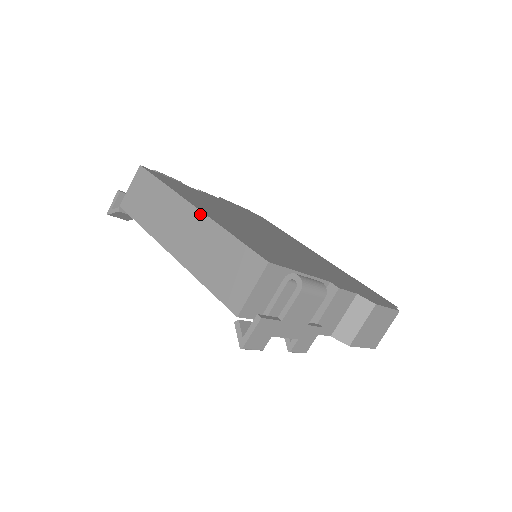
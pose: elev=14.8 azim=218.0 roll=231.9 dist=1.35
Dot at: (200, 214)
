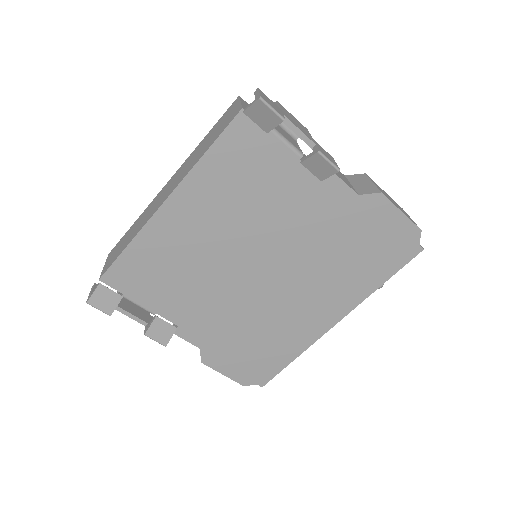
Dot at: (176, 172)
